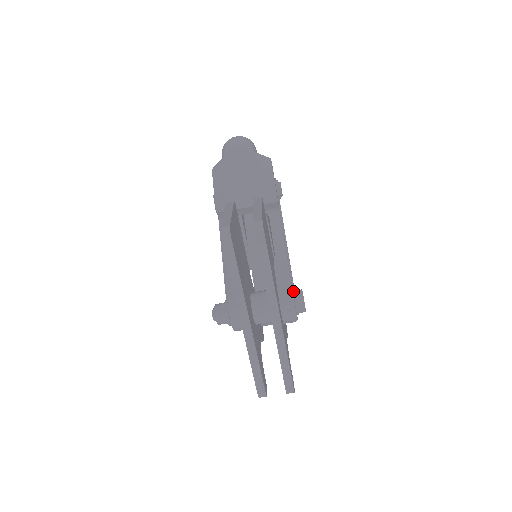
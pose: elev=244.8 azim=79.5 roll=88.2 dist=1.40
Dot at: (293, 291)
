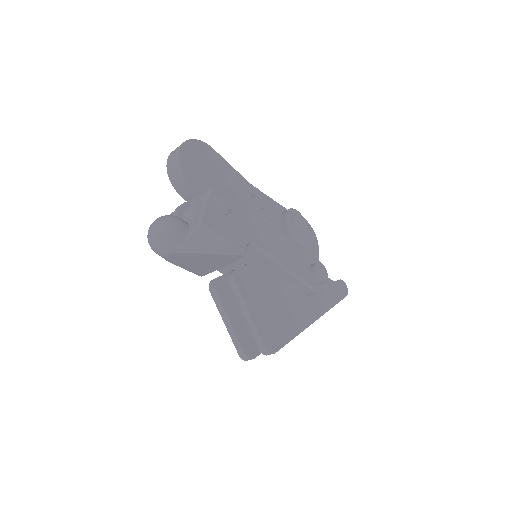
Dot at: (310, 282)
